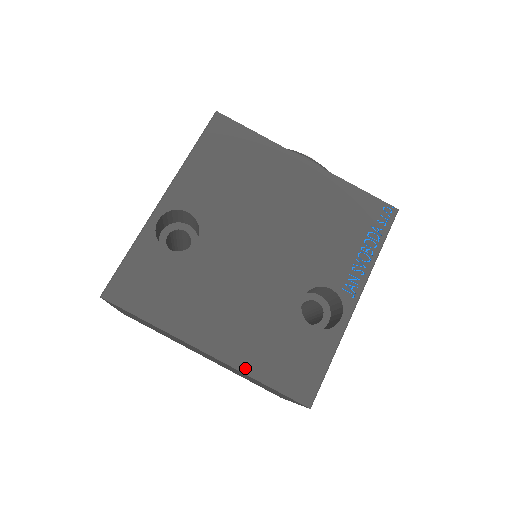
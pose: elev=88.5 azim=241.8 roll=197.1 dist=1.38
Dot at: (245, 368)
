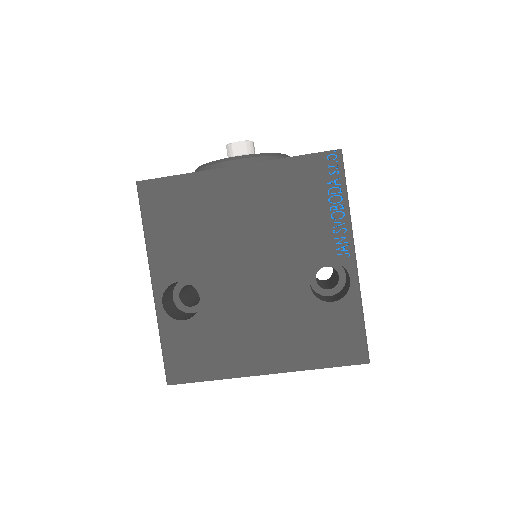
Dot at: (301, 366)
